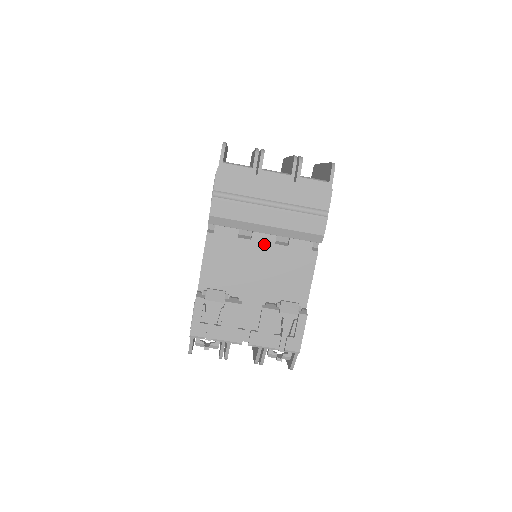
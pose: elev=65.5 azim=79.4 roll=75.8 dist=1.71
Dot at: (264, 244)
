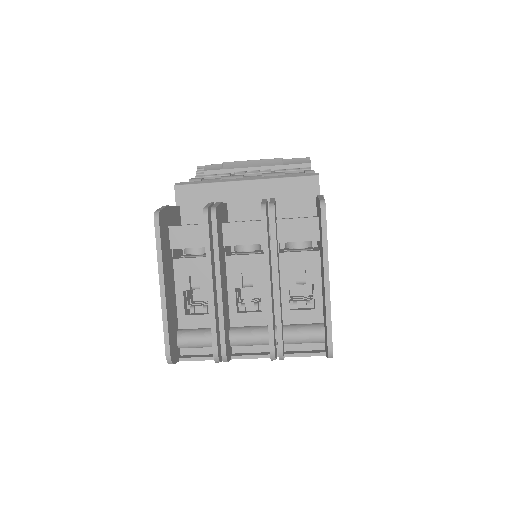
Dot at: occluded
